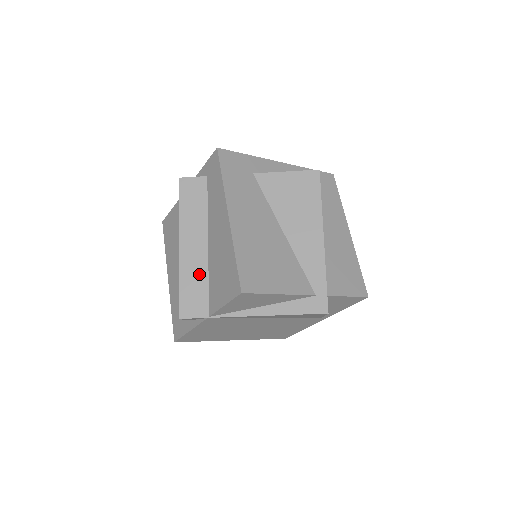
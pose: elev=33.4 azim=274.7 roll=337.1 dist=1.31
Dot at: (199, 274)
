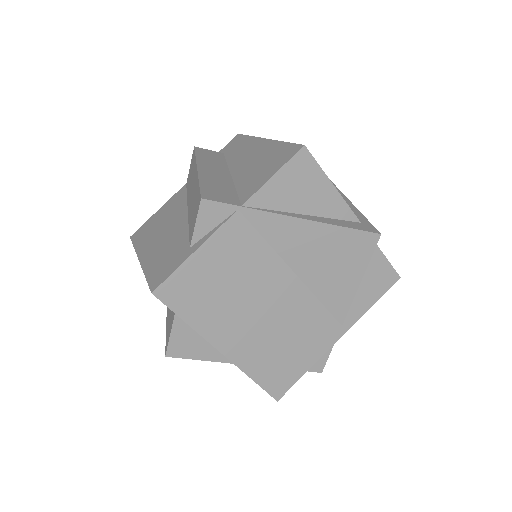
Dot at: (224, 184)
